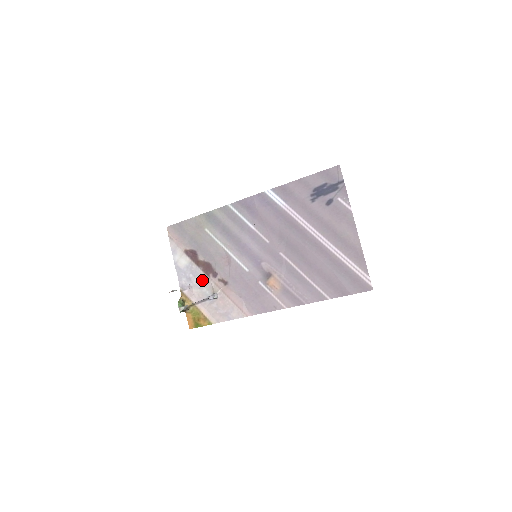
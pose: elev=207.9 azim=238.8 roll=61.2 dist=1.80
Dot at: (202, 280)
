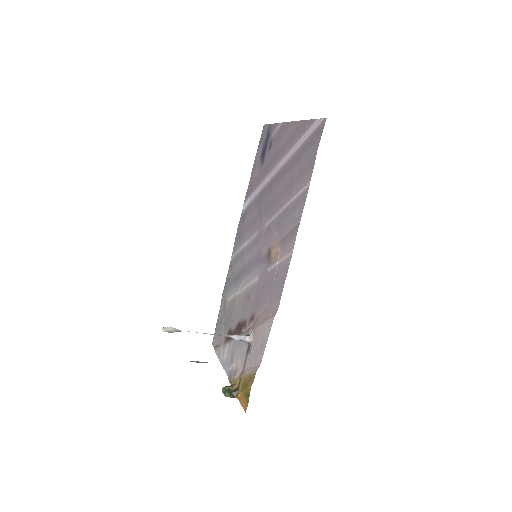
Dot at: (239, 344)
